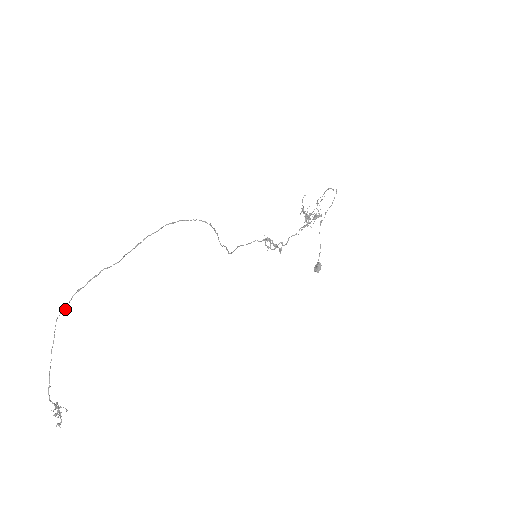
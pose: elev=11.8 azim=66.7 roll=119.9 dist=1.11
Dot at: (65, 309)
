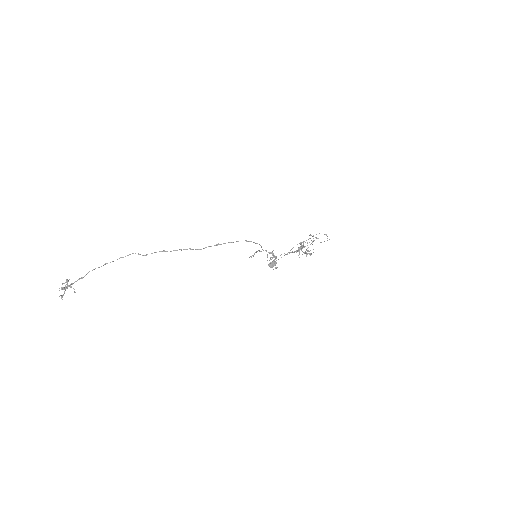
Dot at: (144, 255)
